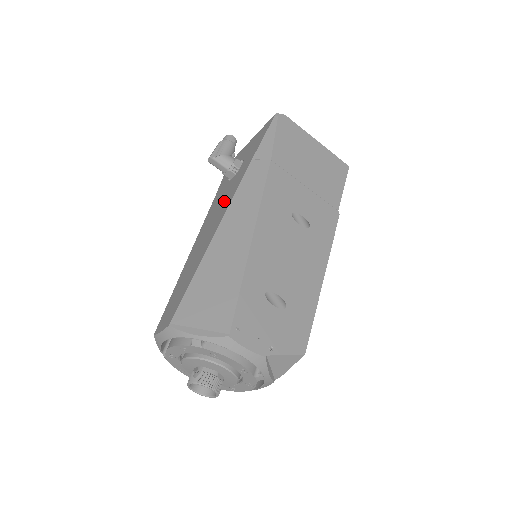
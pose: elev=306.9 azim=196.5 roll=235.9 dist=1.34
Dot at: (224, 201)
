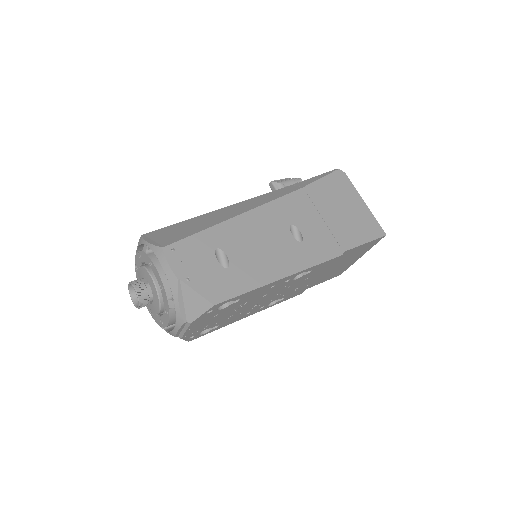
Dot at: occluded
